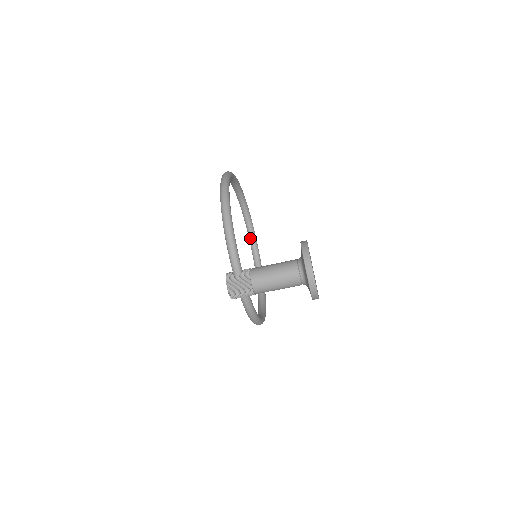
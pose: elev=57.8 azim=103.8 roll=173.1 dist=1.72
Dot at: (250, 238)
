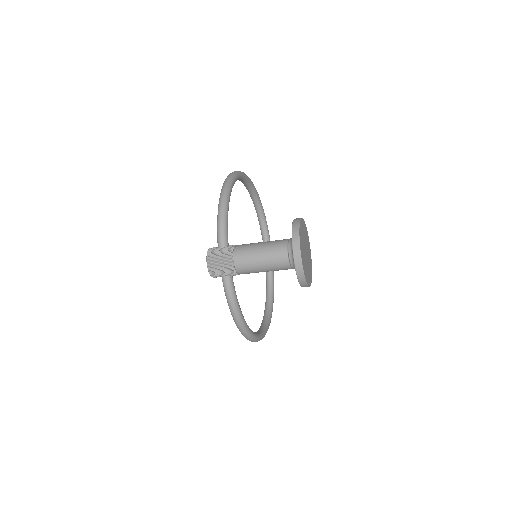
Dot at: occluded
